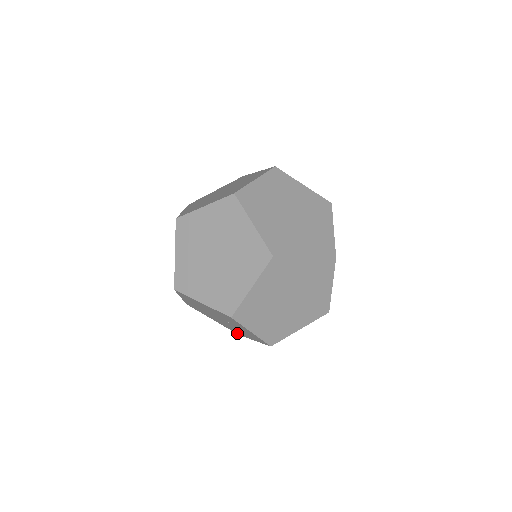
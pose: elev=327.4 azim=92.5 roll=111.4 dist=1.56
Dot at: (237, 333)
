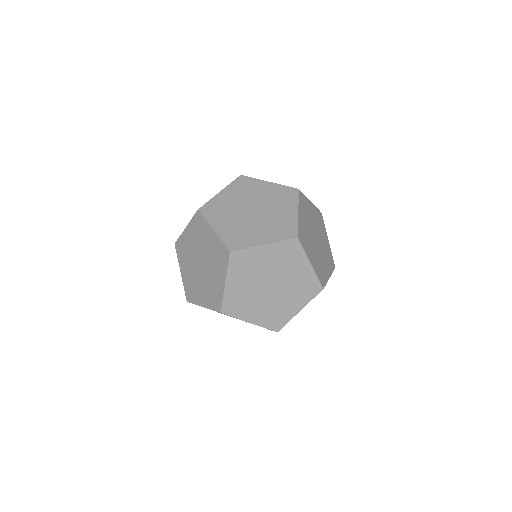
Dot at: occluded
